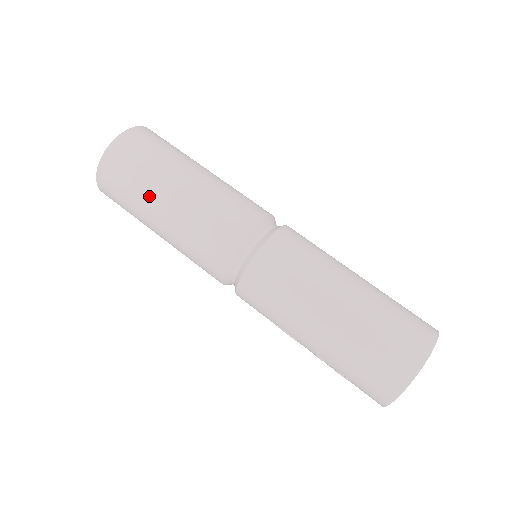
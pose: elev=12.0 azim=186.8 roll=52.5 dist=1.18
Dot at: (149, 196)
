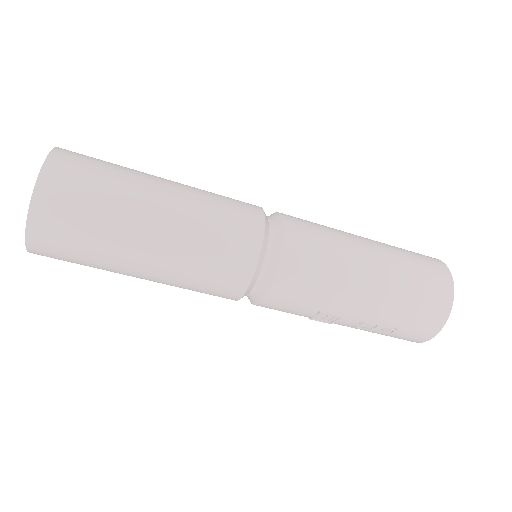
Dot at: (129, 219)
